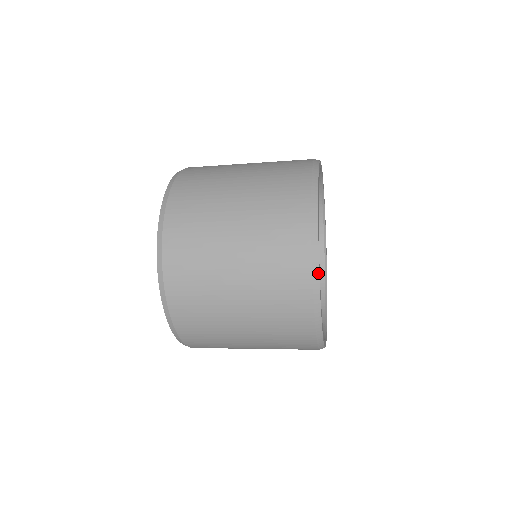
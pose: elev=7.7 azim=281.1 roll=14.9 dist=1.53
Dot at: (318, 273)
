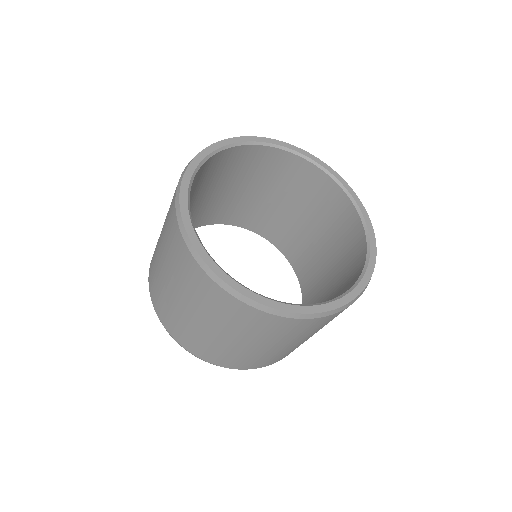
Dot at: (179, 204)
